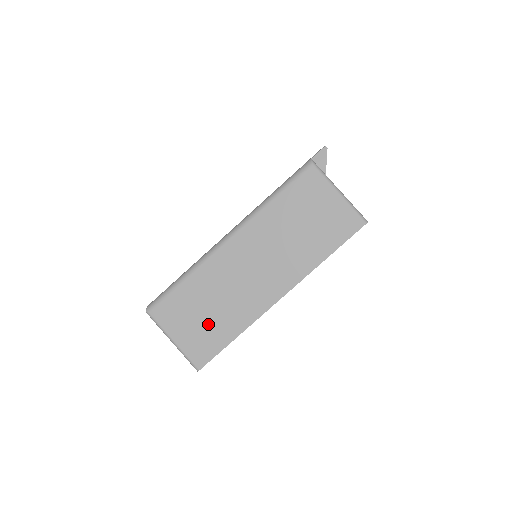
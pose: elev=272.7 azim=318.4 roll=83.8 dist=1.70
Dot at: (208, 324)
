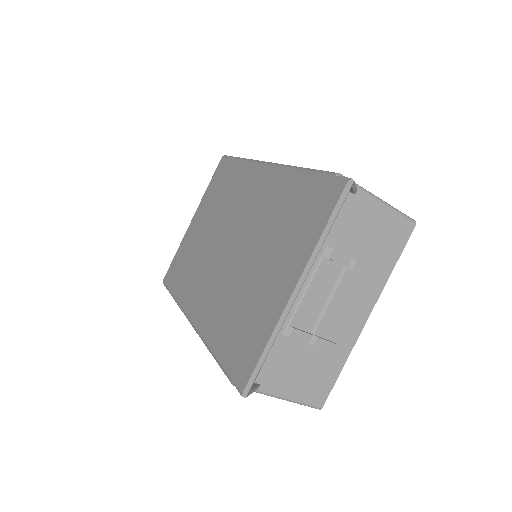
Dot at: occluded
